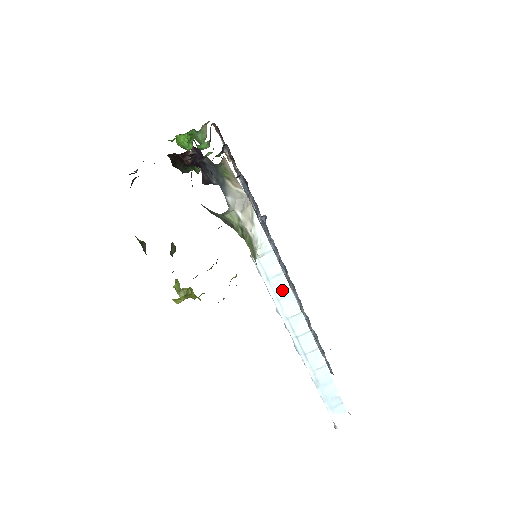
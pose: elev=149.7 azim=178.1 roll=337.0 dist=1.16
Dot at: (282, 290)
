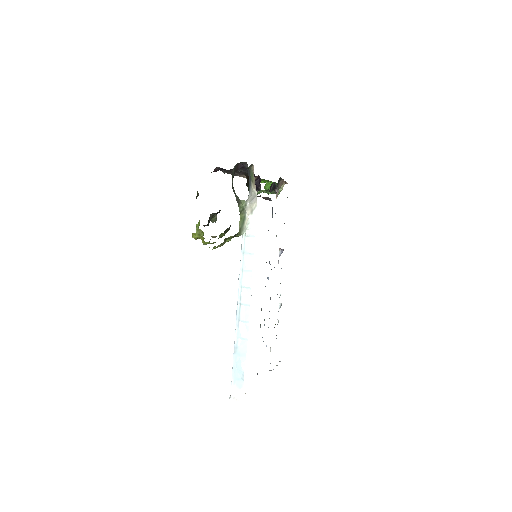
Dot at: (248, 265)
